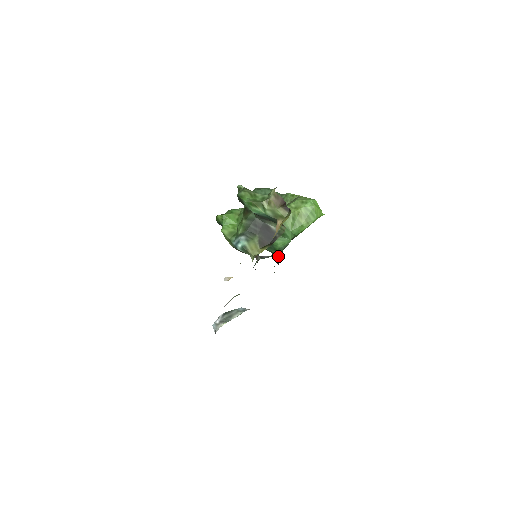
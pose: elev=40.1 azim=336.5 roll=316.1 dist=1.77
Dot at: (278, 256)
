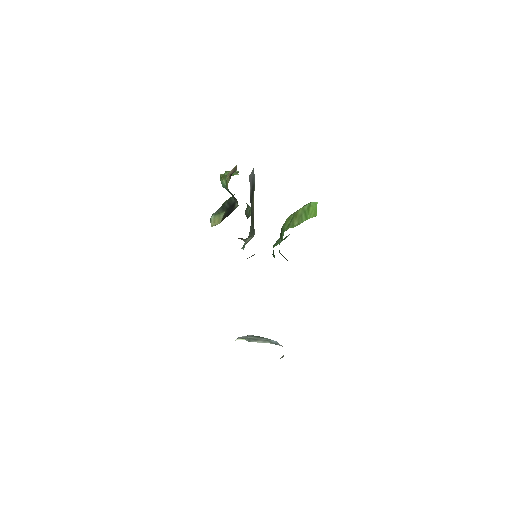
Dot at: occluded
